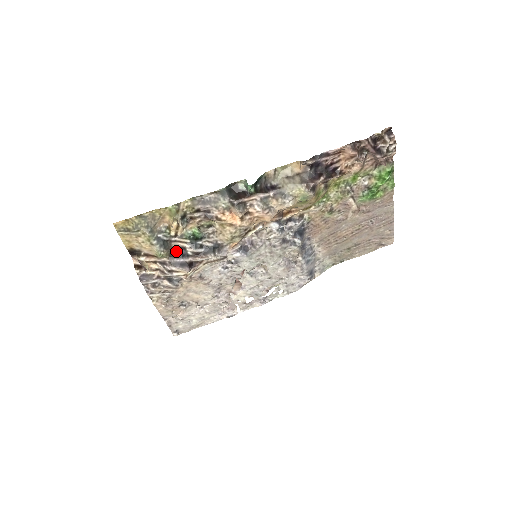
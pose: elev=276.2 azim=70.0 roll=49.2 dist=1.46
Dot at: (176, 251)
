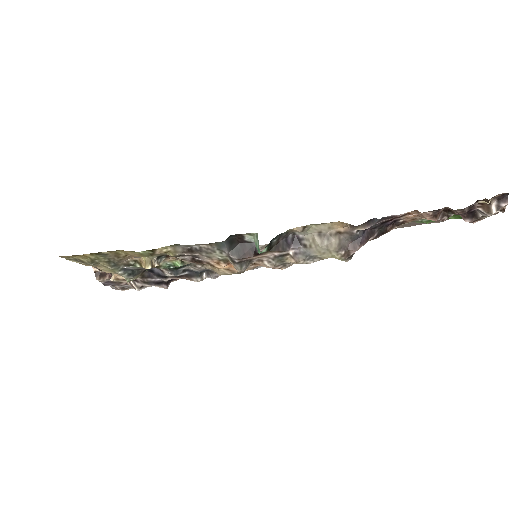
Dot at: (150, 270)
